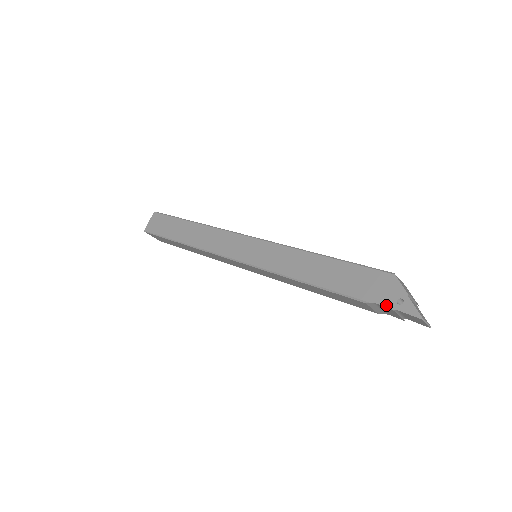
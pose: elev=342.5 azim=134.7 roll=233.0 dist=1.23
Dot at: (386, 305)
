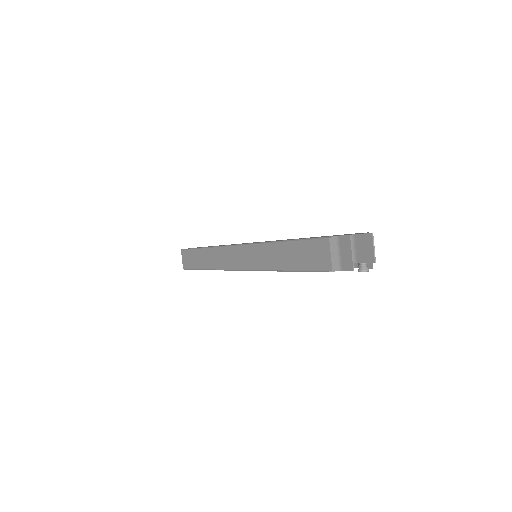
Dot at: occluded
